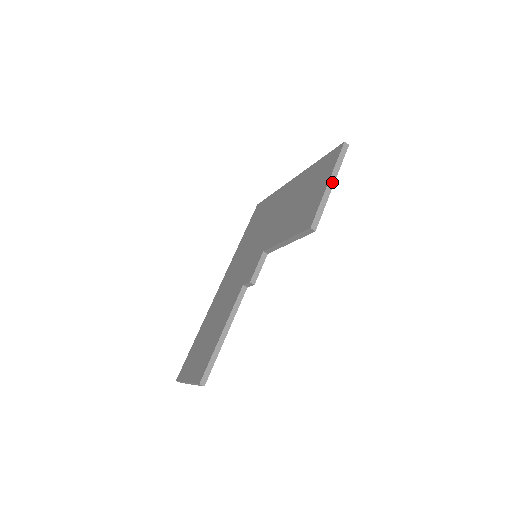
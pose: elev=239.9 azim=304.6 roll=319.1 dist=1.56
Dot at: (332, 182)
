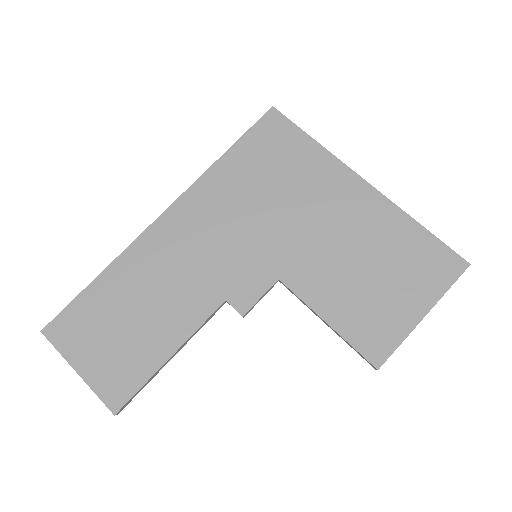
Dot at: (427, 313)
